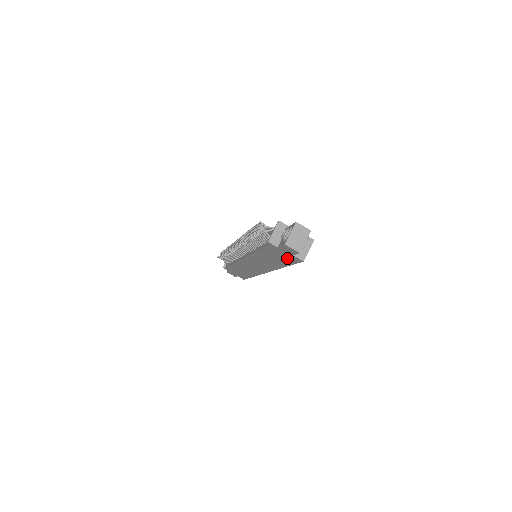
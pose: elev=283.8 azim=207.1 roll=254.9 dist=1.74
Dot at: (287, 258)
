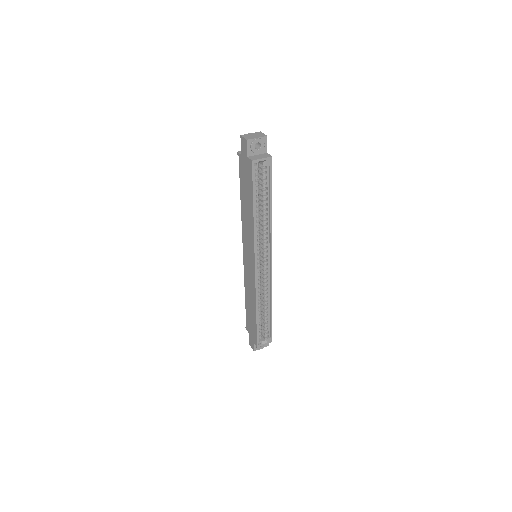
Dot at: (248, 176)
